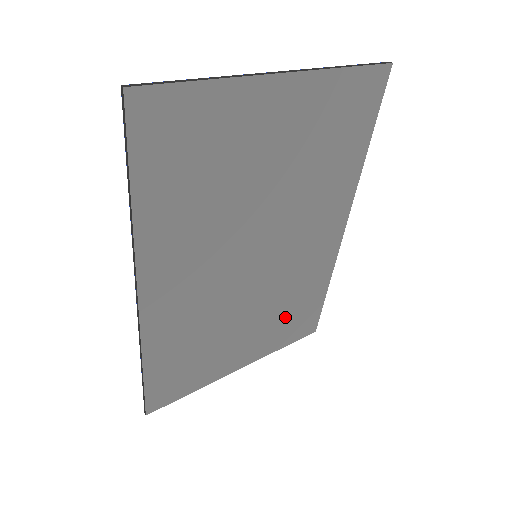
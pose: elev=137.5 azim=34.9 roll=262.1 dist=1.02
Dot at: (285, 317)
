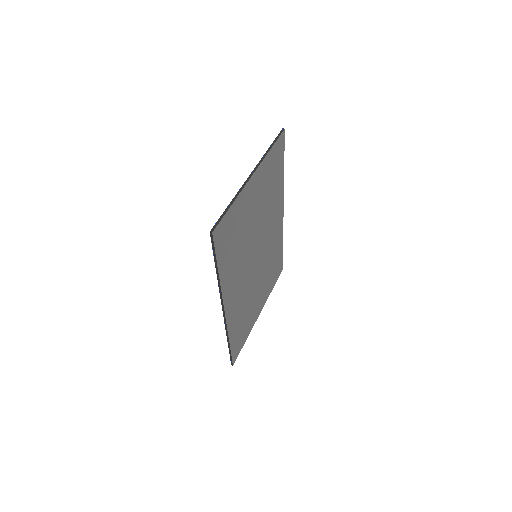
Dot at: (270, 274)
